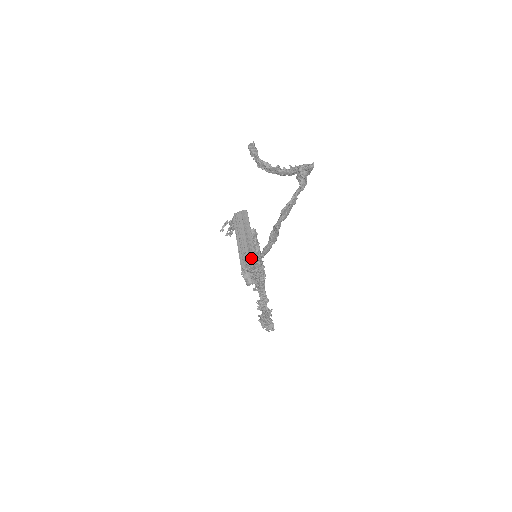
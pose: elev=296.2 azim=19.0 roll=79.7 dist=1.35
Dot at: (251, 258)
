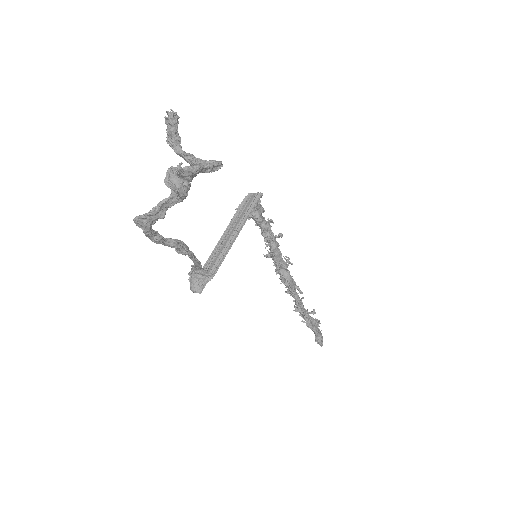
Dot at: (218, 259)
